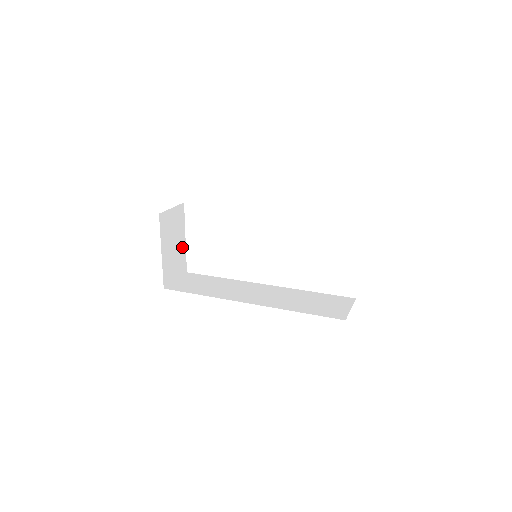
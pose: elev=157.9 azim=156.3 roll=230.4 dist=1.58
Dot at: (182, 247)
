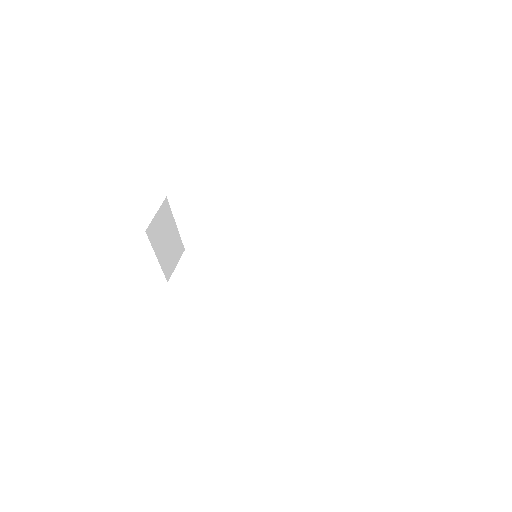
Dot at: (175, 235)
